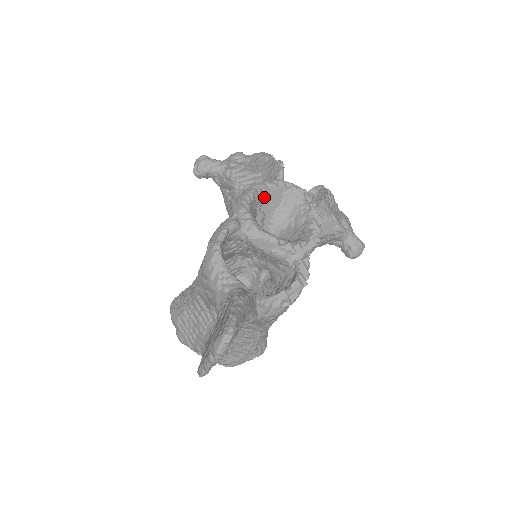
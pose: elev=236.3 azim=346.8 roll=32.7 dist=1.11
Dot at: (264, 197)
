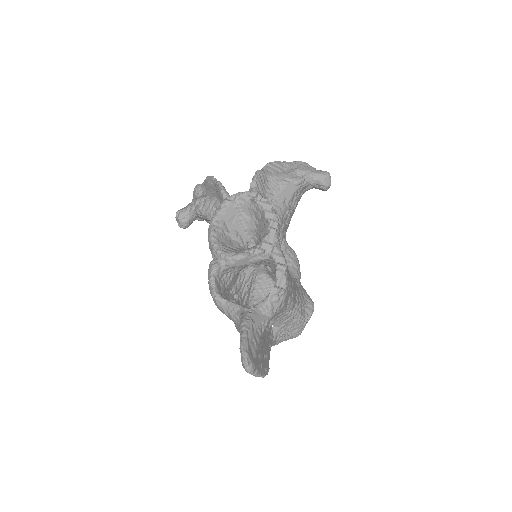
Dot at: (224, 223)
